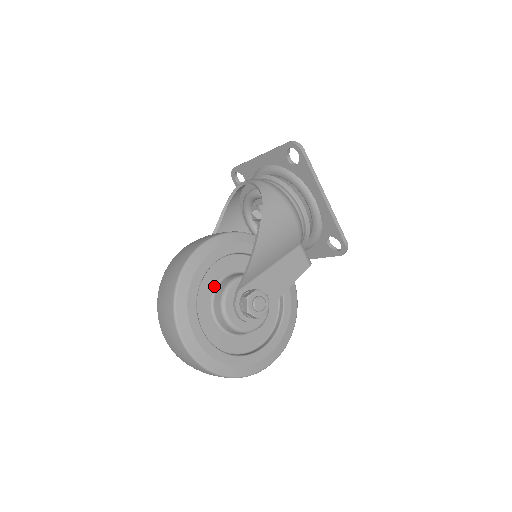
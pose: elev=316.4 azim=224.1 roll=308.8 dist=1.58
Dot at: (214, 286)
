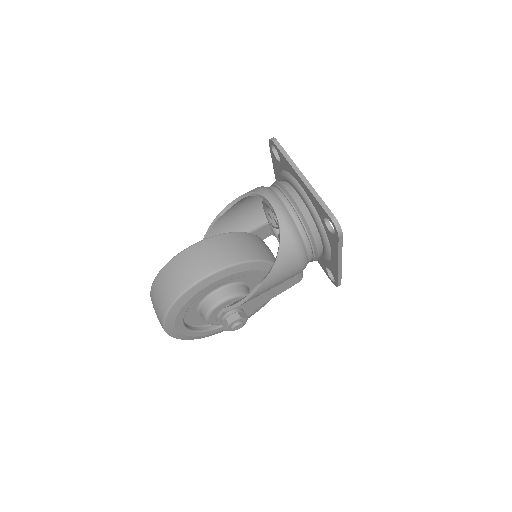
Dot at: (205, 296)
